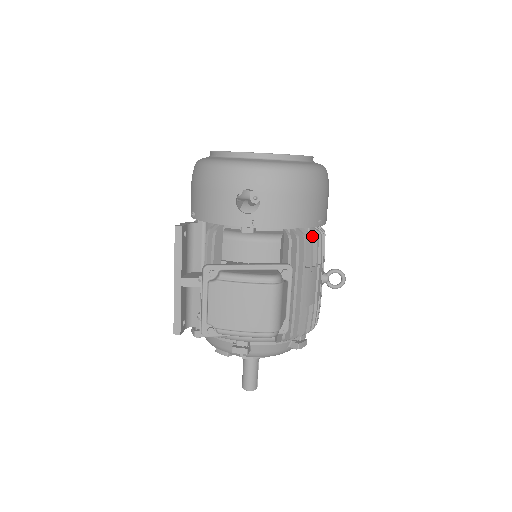
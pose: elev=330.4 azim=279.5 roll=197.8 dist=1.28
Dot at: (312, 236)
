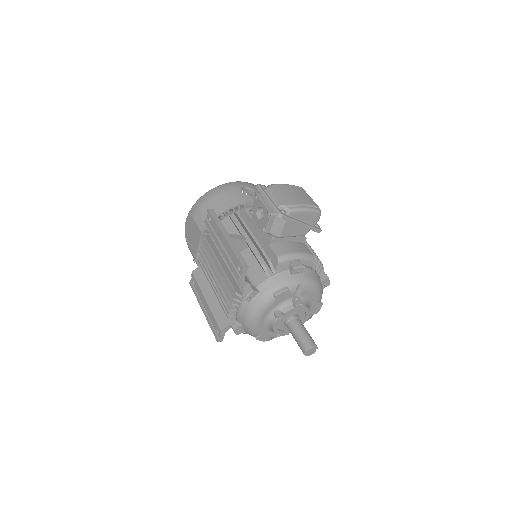
Dot at: occluded
